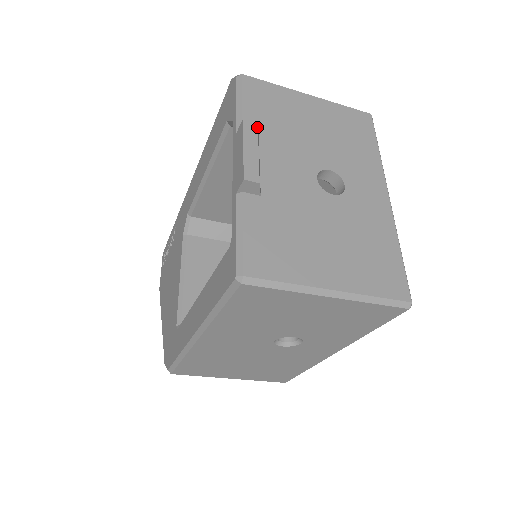
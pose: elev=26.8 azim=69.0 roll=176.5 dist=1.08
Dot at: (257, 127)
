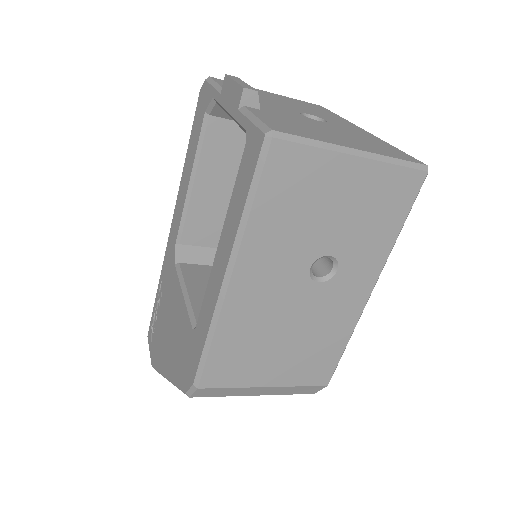
Dot at: (239, 78)
